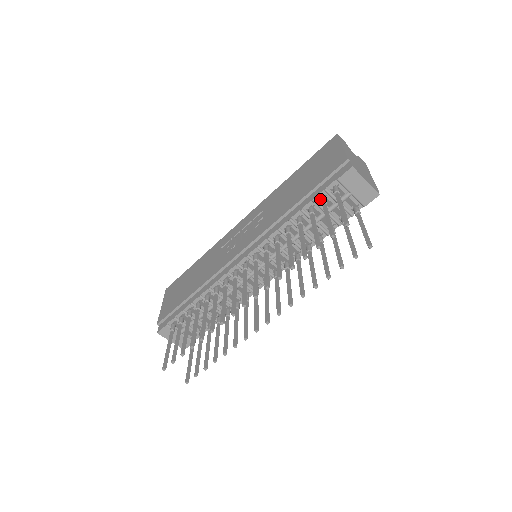
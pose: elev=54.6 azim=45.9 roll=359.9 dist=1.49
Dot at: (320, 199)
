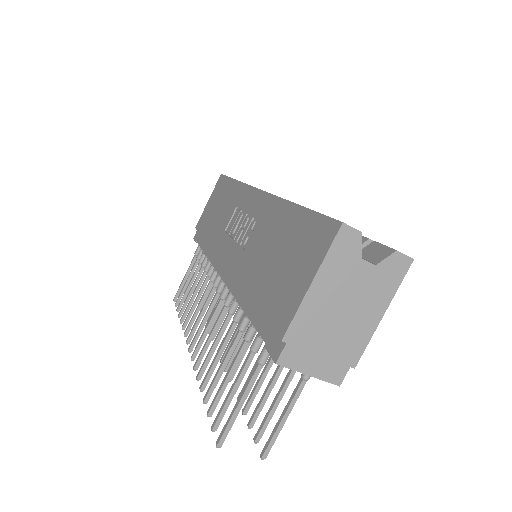
Dot at: occluded
